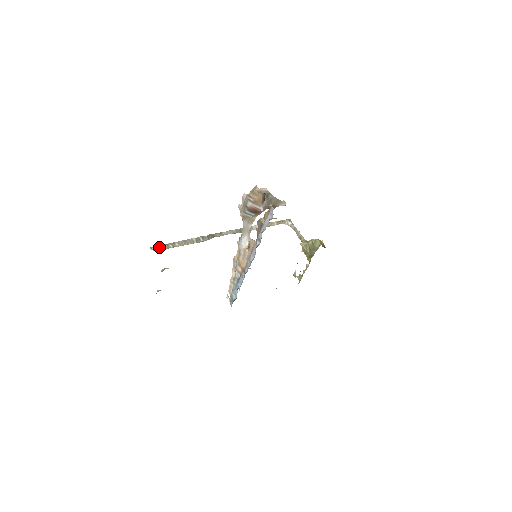
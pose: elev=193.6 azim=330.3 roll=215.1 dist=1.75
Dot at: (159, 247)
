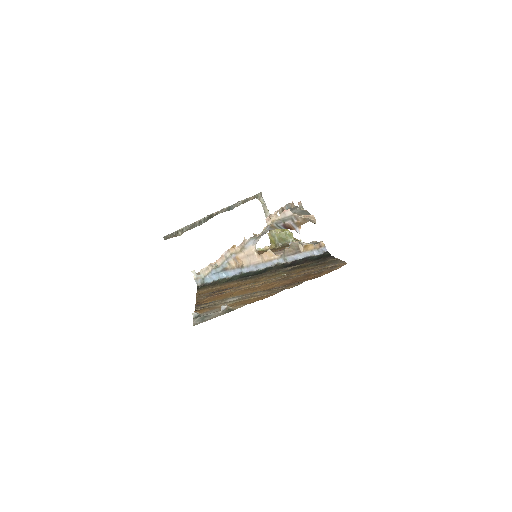
Dot at: (171, 236)
